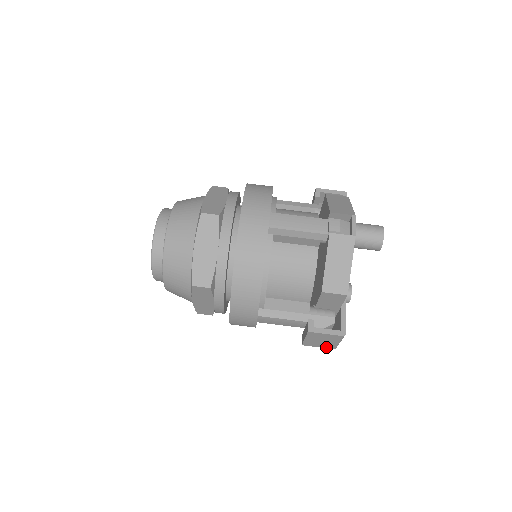
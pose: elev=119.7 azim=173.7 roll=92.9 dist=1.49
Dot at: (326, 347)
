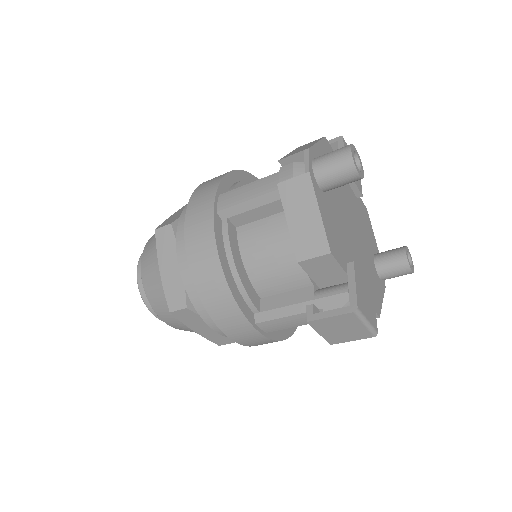
Dot at: (361, 337)
